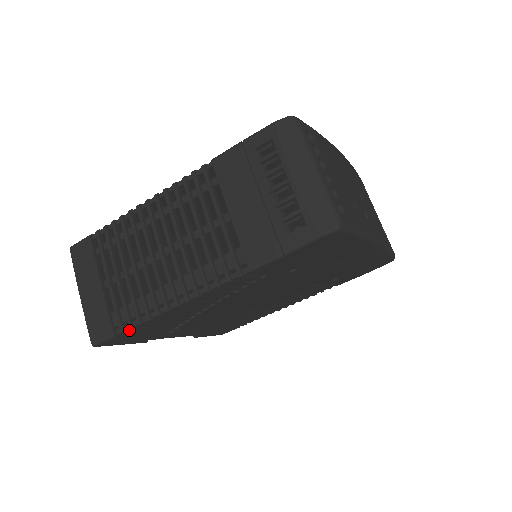
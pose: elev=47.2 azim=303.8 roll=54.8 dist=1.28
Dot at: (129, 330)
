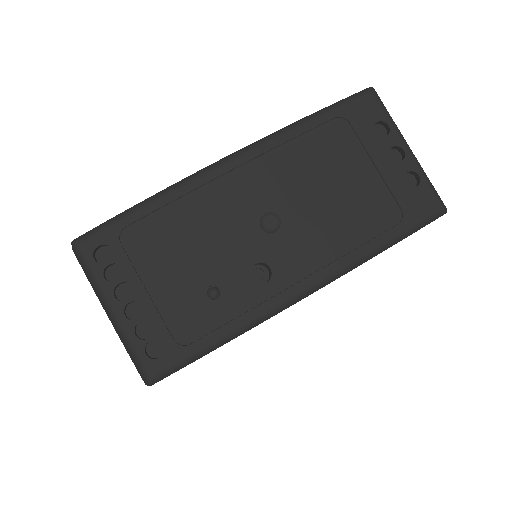
Dot at: occluded
